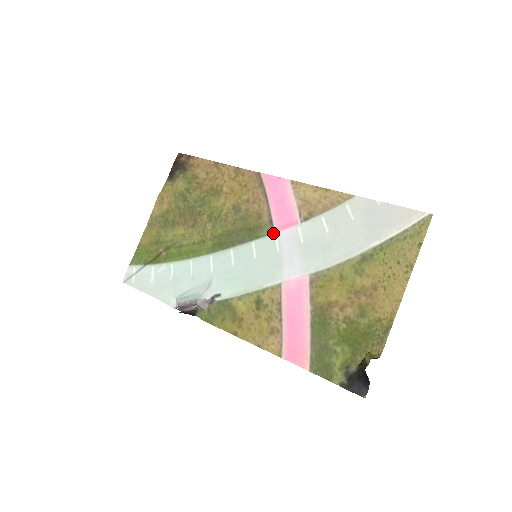
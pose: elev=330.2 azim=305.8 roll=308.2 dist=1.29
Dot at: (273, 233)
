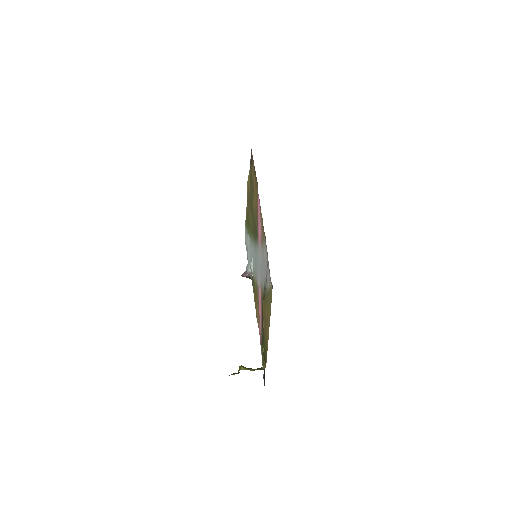
Dot at: (258, 243)
